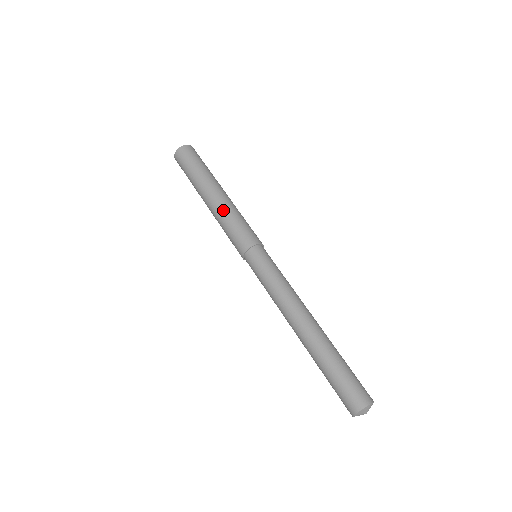
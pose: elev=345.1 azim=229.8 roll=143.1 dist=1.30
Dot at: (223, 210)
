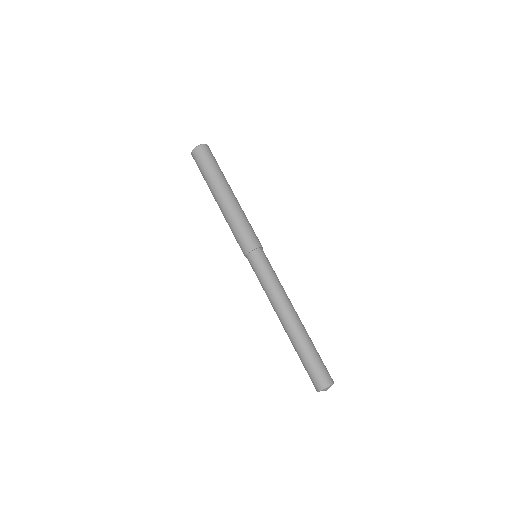
Dot at: (237, 211)
